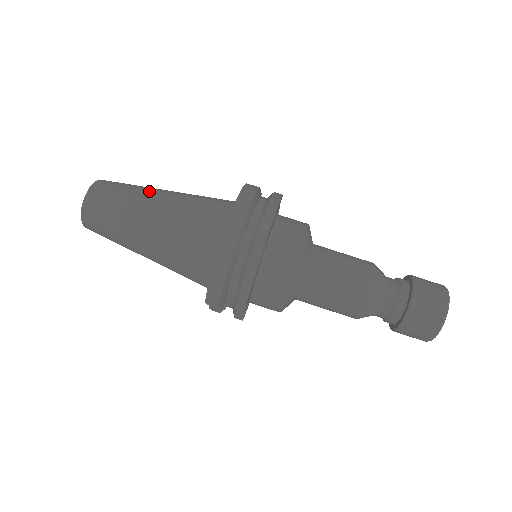
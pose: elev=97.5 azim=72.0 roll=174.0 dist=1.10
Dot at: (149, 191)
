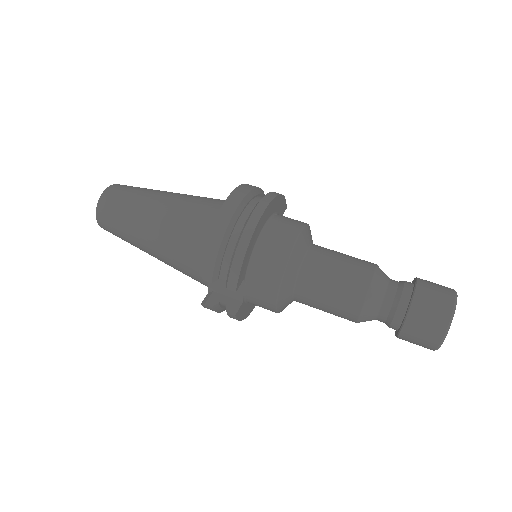
Dot at: (164, 191)
